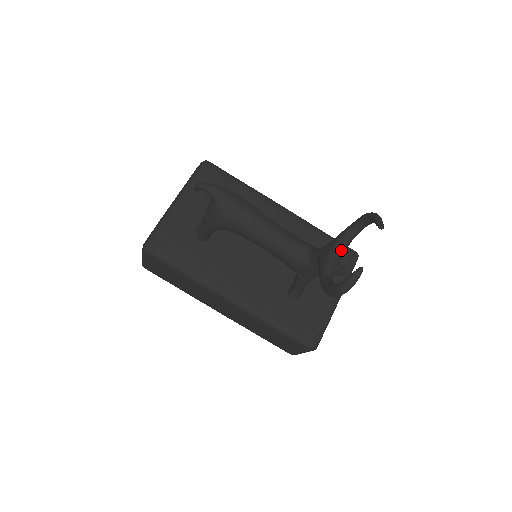
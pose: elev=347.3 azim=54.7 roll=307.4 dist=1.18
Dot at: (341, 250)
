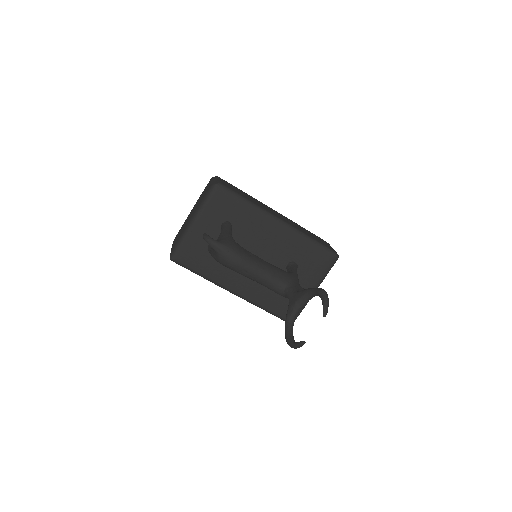
Dot at: (303, 304)
